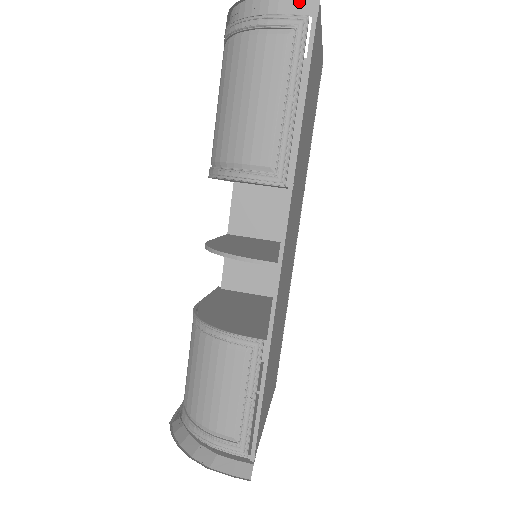
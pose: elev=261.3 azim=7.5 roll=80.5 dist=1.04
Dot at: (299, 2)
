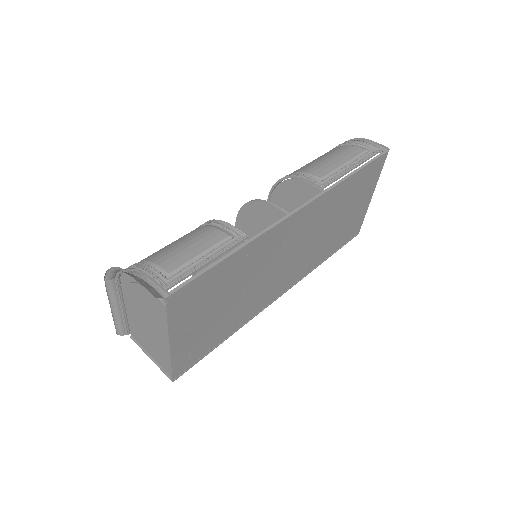
Dot at: (378, 147)
